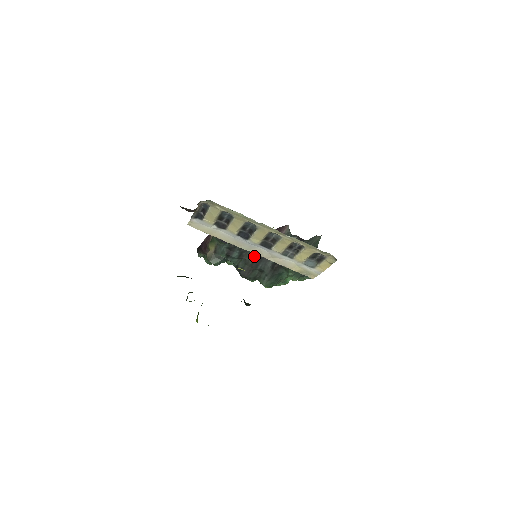
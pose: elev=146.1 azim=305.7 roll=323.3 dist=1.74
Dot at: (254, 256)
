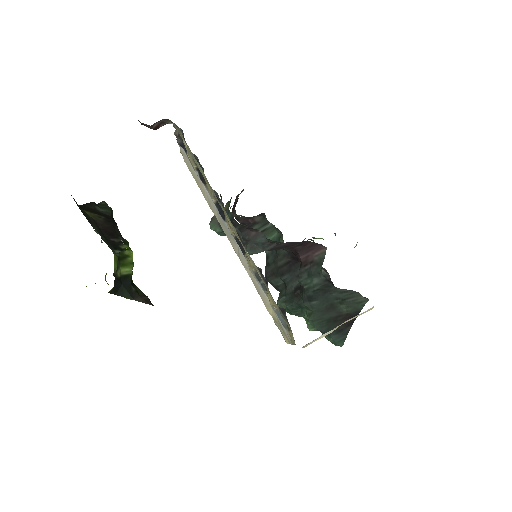
Dot at: (285, 259)
